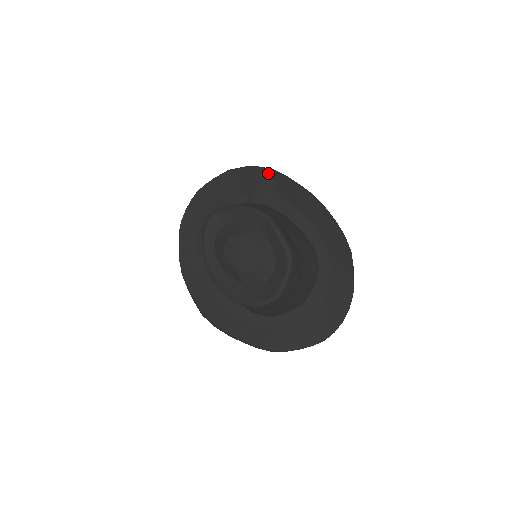
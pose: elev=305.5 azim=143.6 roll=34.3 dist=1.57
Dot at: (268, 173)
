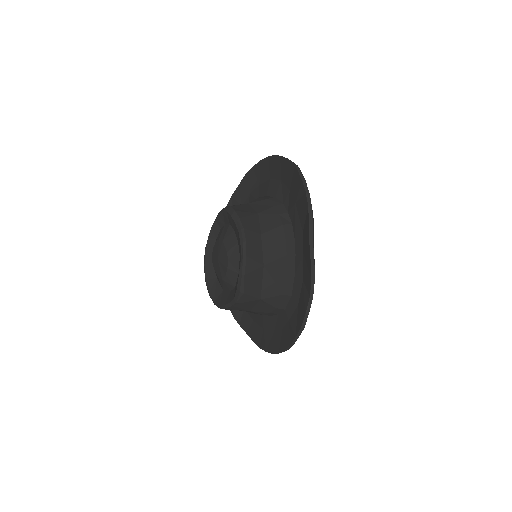
Dot at: (306, 206)
